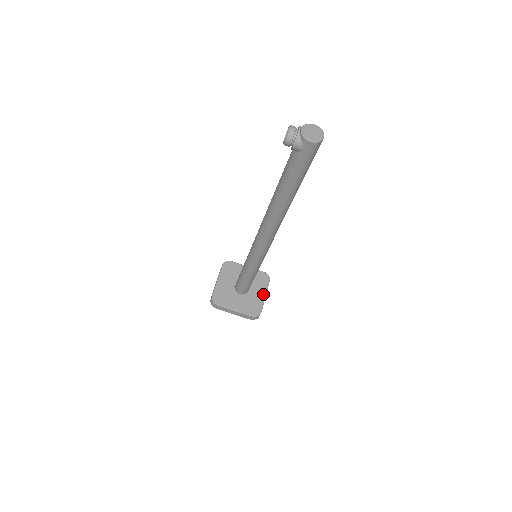
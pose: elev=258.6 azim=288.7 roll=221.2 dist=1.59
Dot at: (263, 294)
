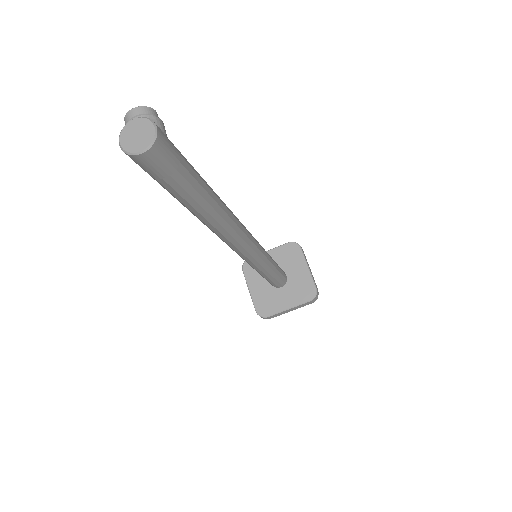
Dot at: (288, 305)
